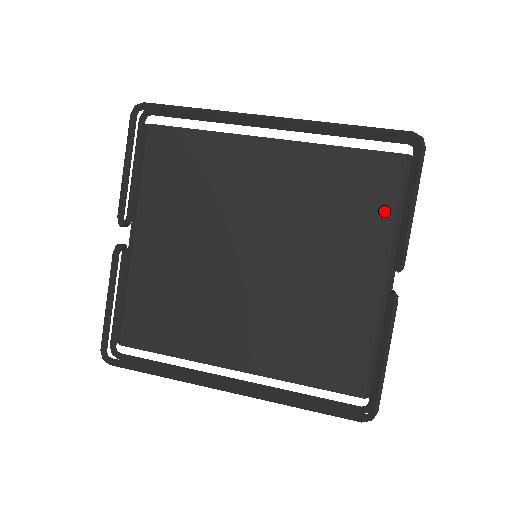
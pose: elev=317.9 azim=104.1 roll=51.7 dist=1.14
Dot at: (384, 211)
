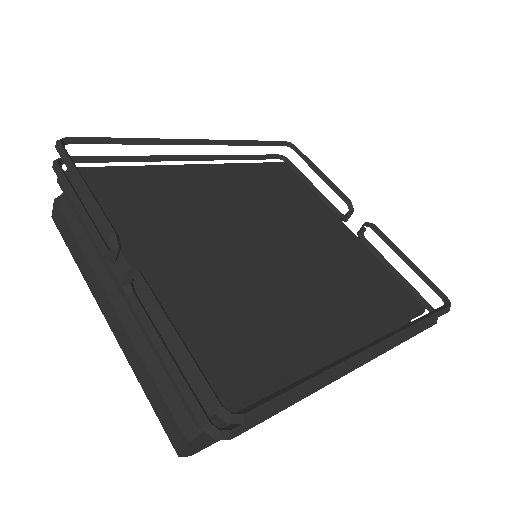
Dot at: (306, 191)
